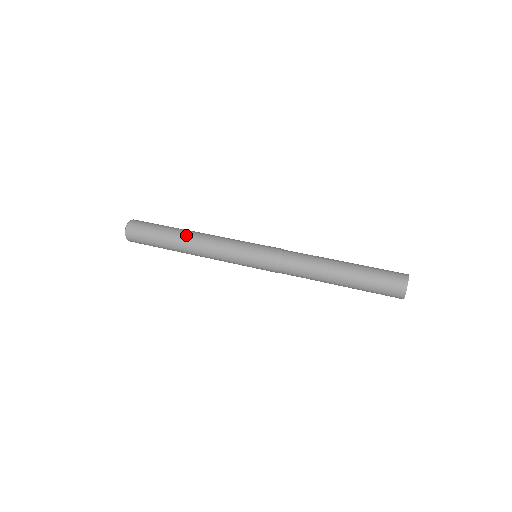
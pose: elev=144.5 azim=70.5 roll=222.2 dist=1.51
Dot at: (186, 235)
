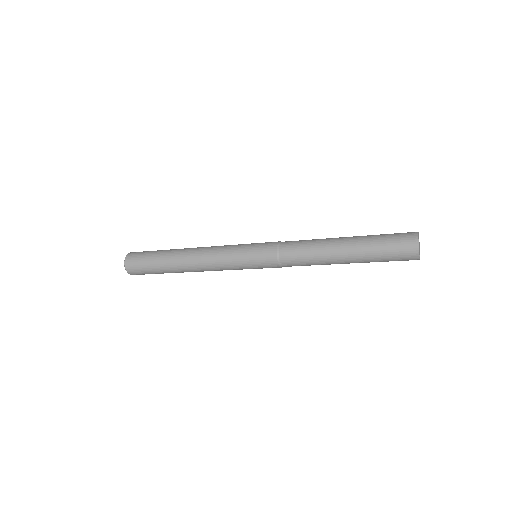
Dot at: (181, 256)
